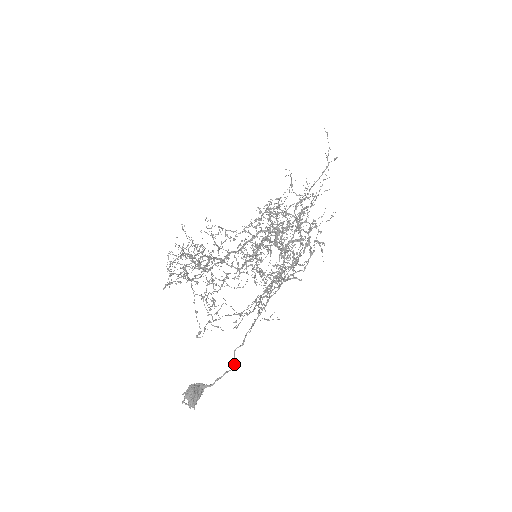
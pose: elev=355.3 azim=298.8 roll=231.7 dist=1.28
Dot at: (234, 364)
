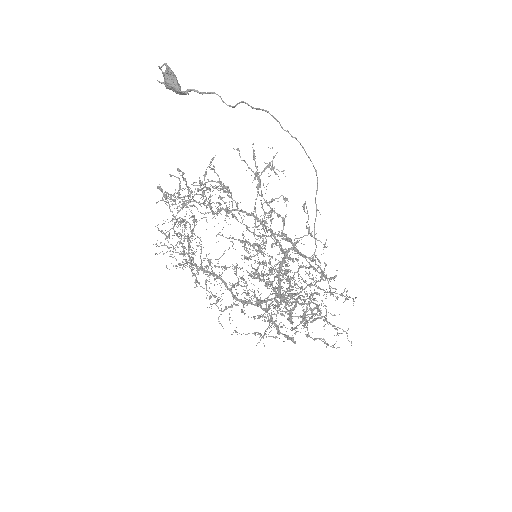
Dot at: (232, 106)
